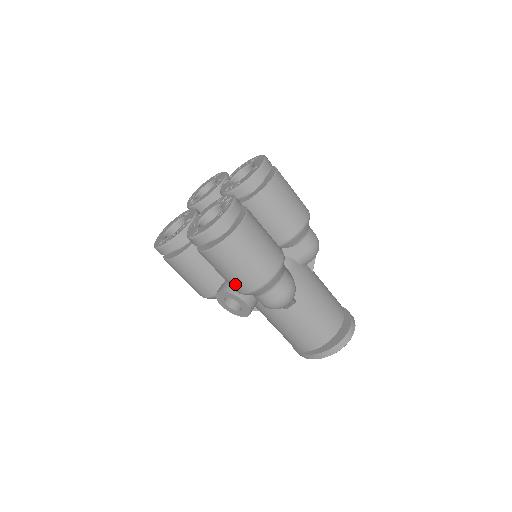
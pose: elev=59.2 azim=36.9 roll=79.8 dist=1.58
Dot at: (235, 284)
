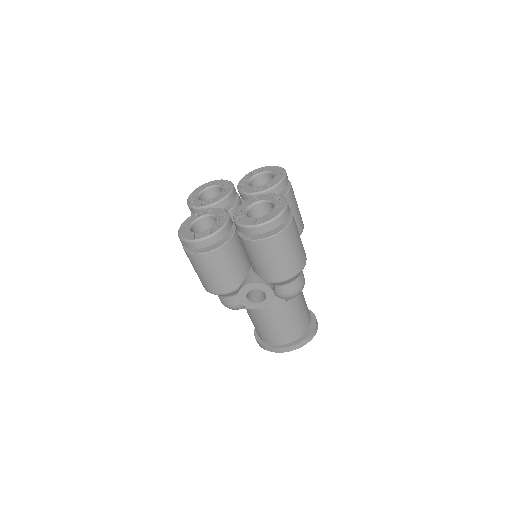
Dot at: (276, 272)
